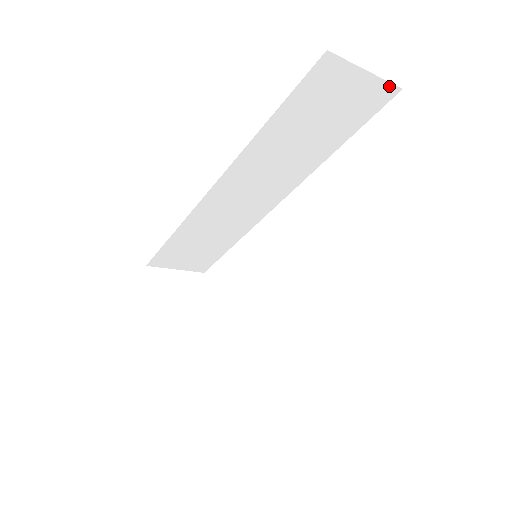
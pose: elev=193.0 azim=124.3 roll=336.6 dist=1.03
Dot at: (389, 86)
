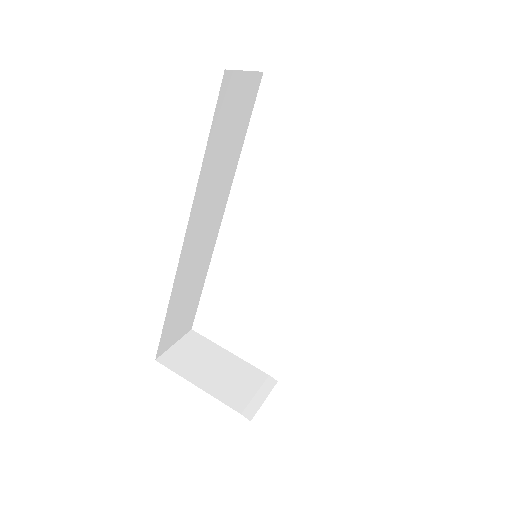
Dot at: (257, 74)
